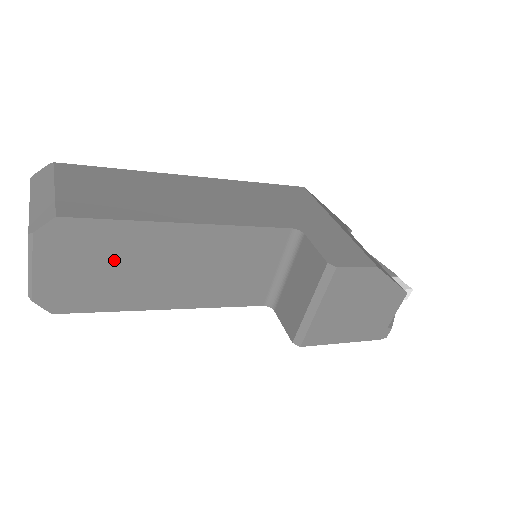
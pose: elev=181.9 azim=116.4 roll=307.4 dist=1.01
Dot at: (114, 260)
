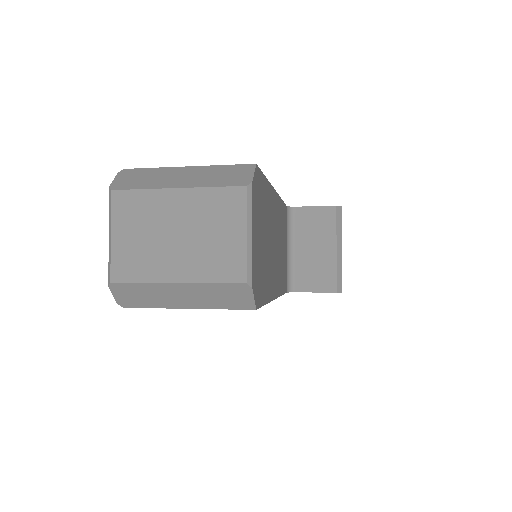
Dot at: (266, 229)
